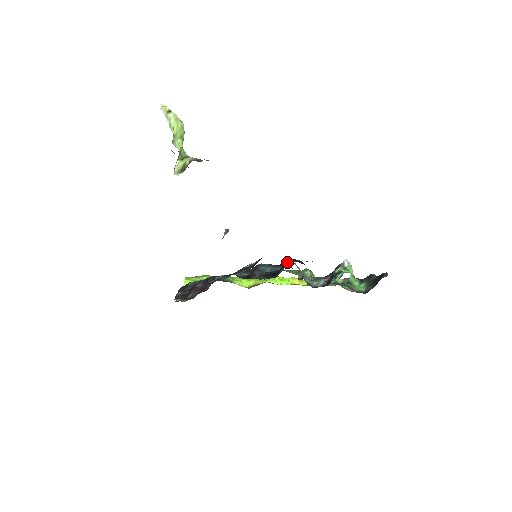
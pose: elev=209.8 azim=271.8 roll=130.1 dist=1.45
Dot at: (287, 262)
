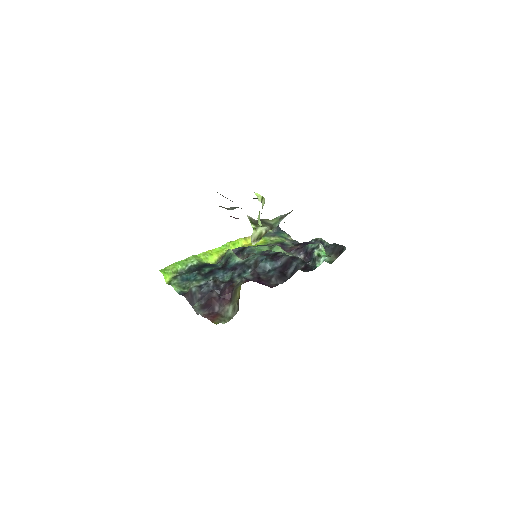
Dot at: (291, 262)
